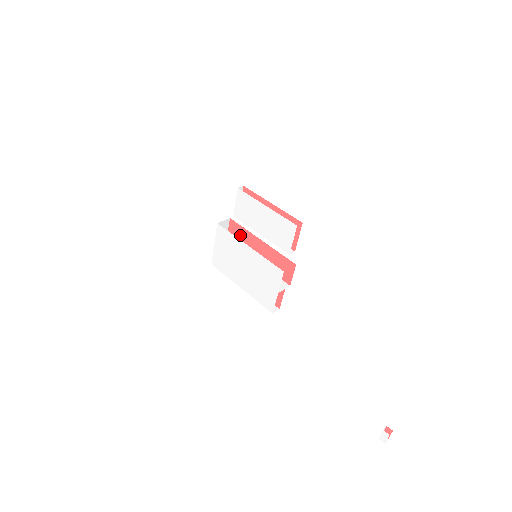
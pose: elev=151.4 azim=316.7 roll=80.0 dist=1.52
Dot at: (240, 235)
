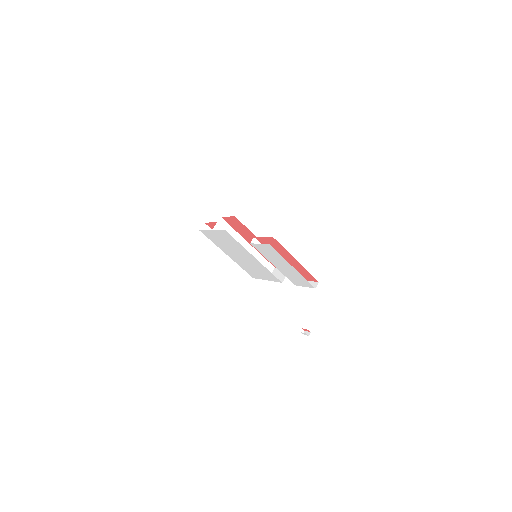
Dot at: (240, 227)
